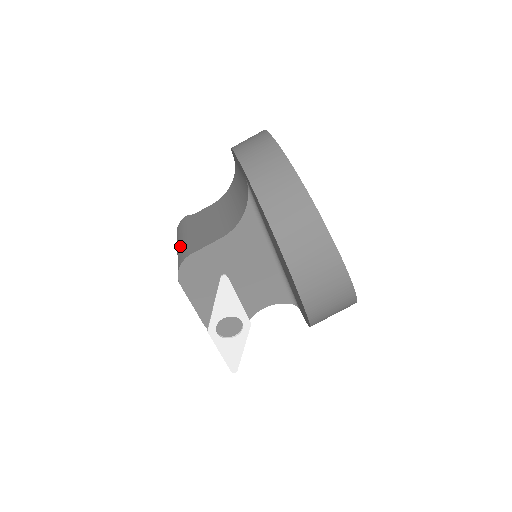
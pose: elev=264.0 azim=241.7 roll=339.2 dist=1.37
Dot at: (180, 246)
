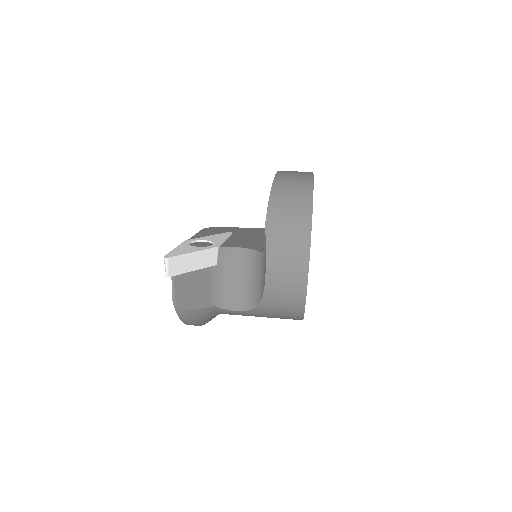
Dot at: occluded
